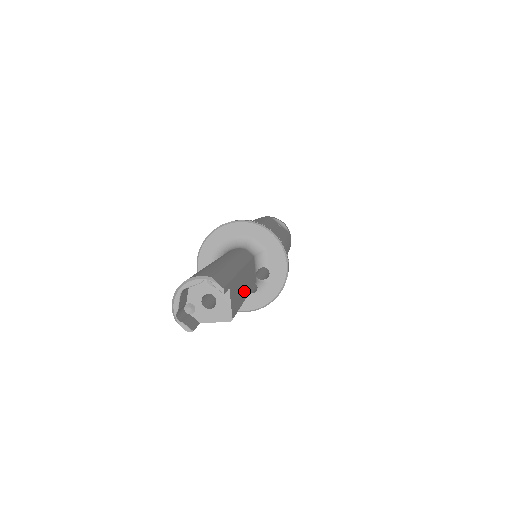
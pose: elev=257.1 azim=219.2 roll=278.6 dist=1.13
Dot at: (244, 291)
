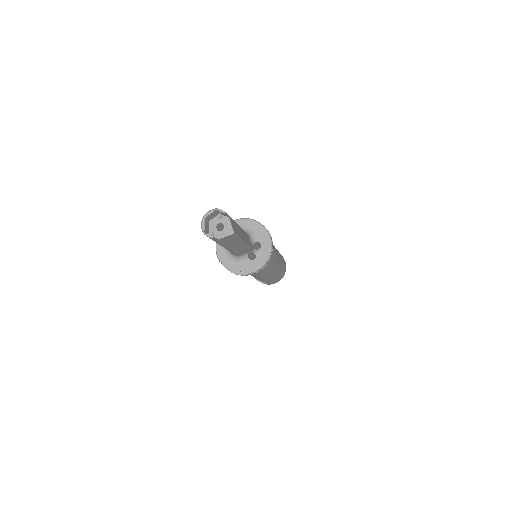
Dot at: (242, 237)
